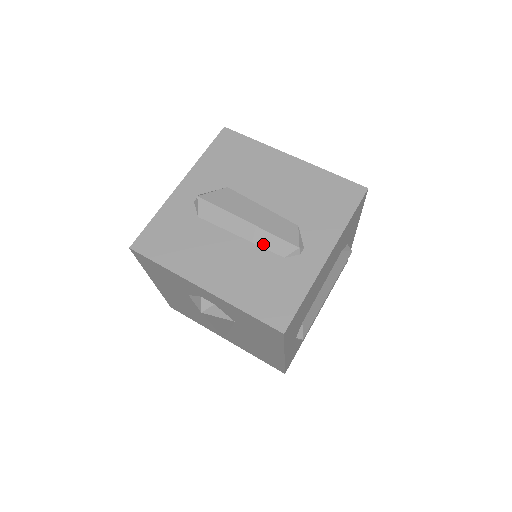
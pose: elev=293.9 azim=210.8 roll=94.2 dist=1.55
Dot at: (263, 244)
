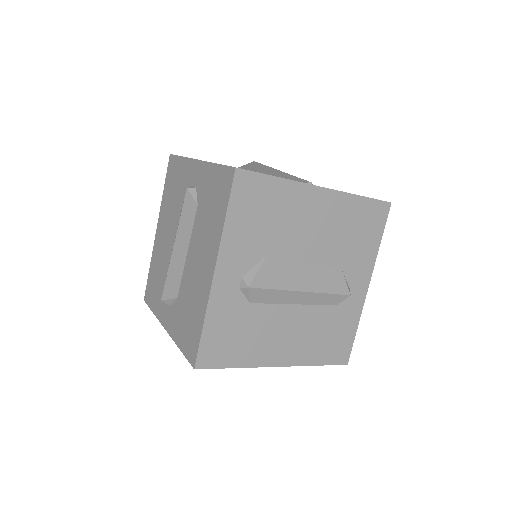
Dot at: (318, 303)
